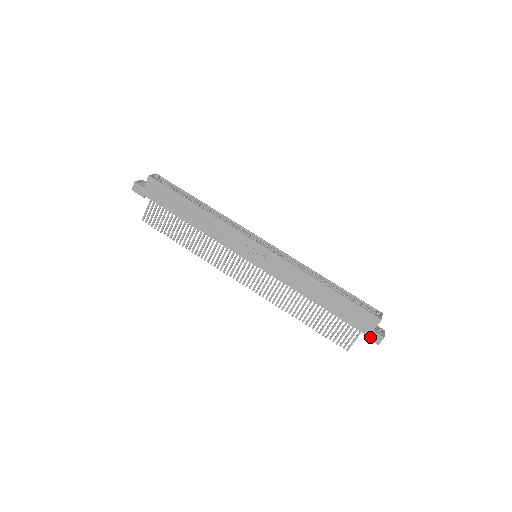
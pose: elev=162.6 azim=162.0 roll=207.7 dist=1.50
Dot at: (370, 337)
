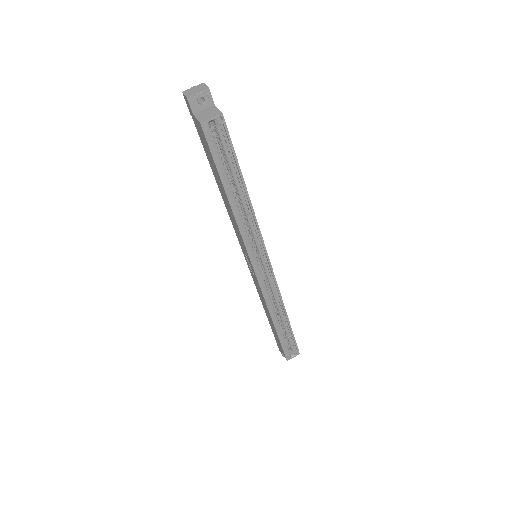
Dot at: (278, 346)
